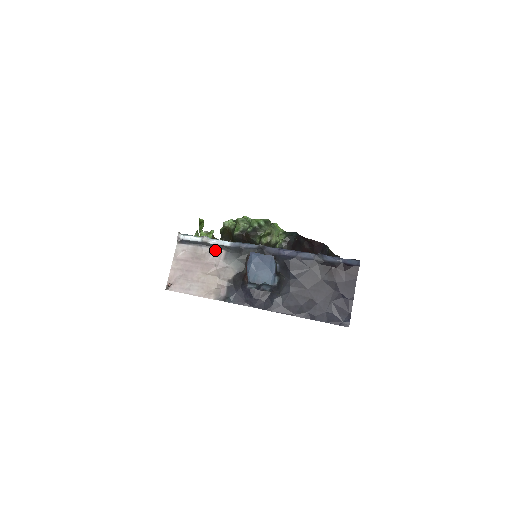
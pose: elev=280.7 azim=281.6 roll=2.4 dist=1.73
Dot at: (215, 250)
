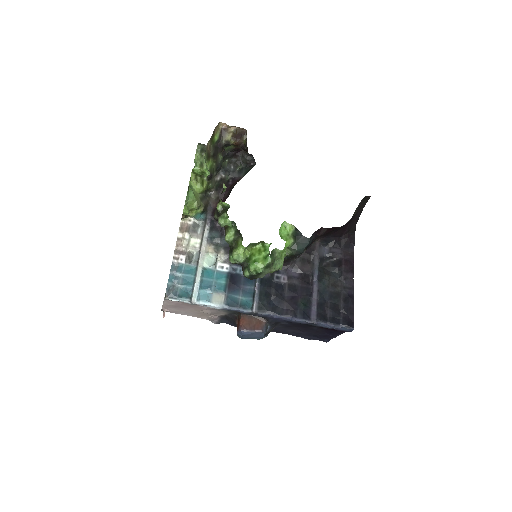
Dot at: occluded
